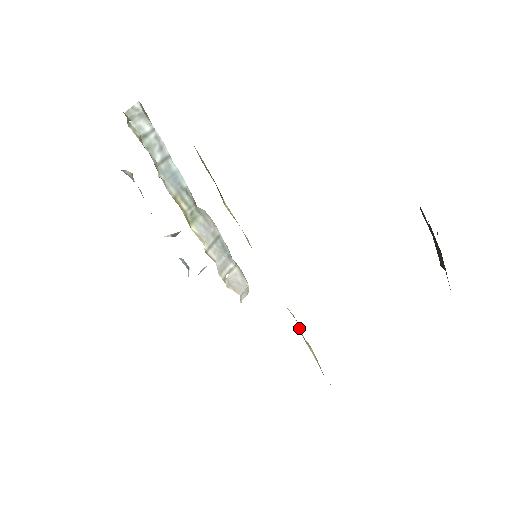
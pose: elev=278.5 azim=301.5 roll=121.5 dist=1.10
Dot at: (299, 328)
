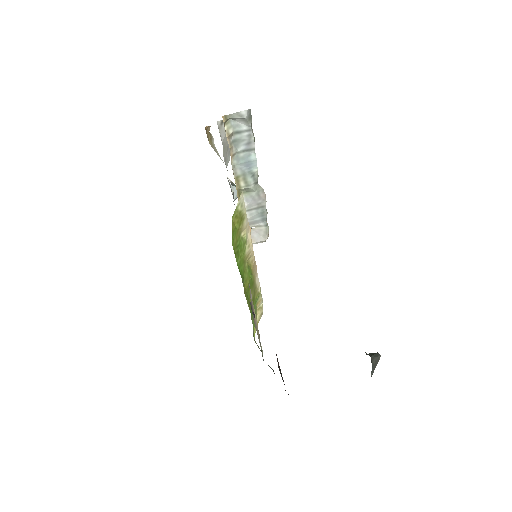
Dot at: occluded
